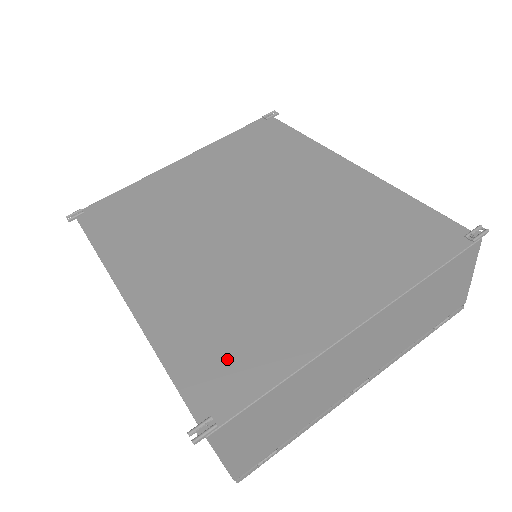
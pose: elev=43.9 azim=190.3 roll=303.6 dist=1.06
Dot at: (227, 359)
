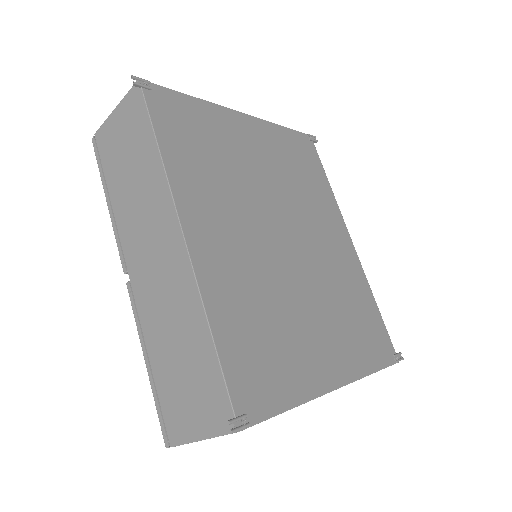
Dot at: (261, 365)
